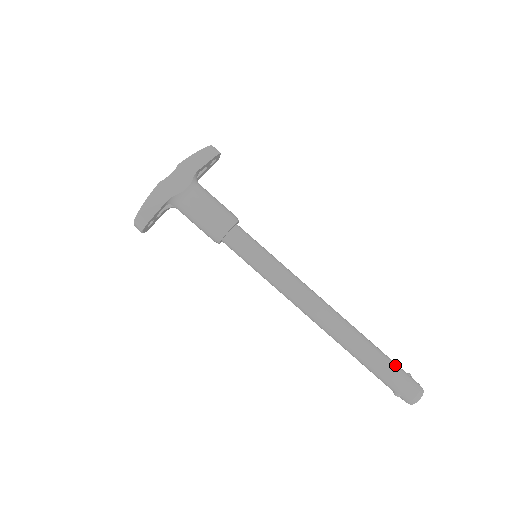
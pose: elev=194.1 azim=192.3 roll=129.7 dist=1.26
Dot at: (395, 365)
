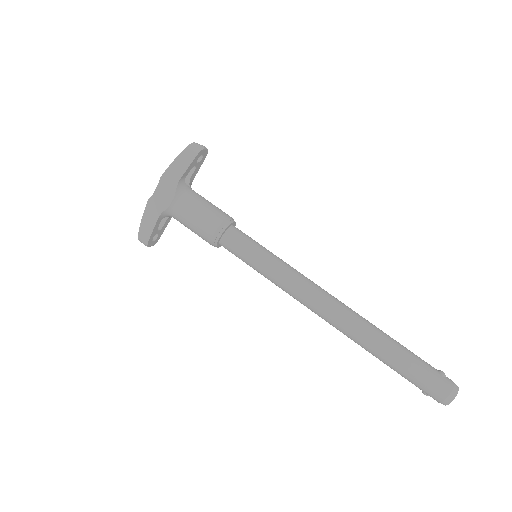
Dot at: (419, 366)
